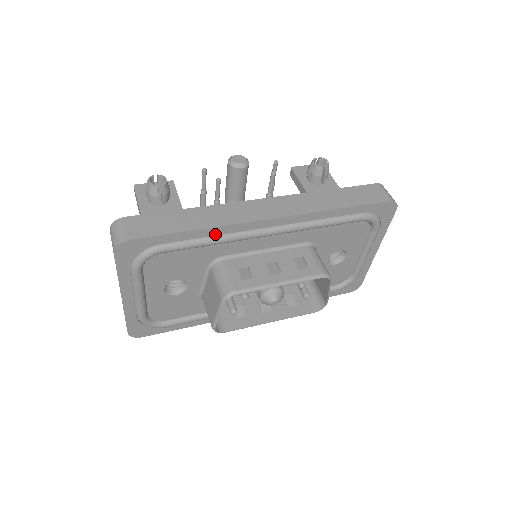
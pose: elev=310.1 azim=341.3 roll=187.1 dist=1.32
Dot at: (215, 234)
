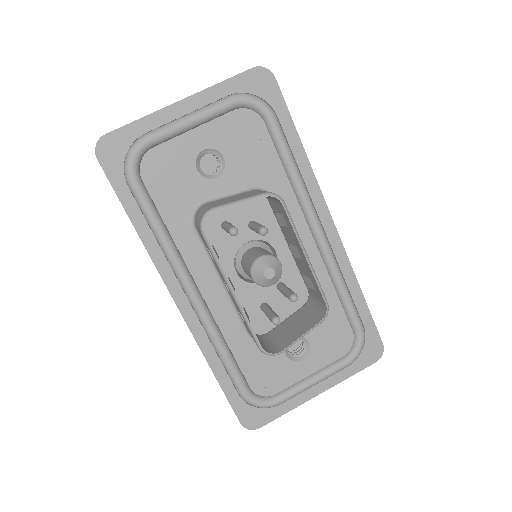
Dot at: (301, 170)
